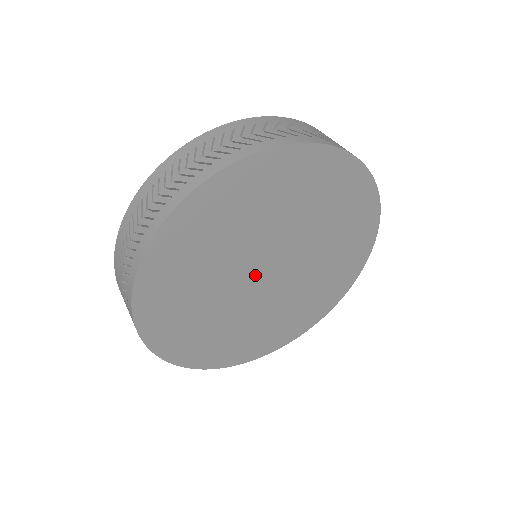
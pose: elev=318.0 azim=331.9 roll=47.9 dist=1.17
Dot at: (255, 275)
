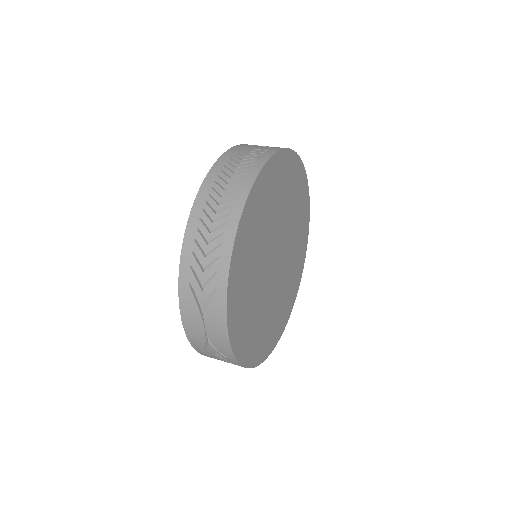
Dot at: (273, 255)
